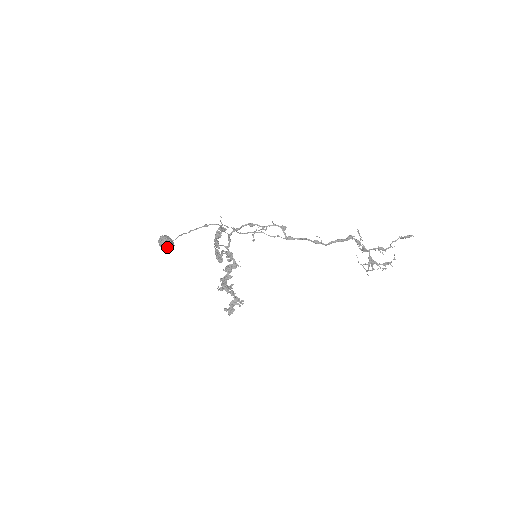
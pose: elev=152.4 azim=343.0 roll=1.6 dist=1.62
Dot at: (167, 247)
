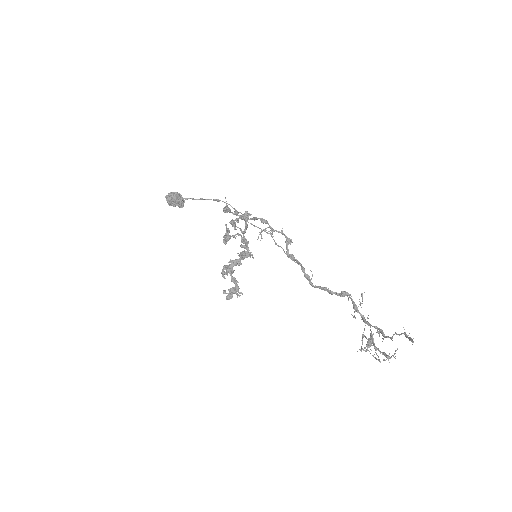
Dot at: (171, 204)
